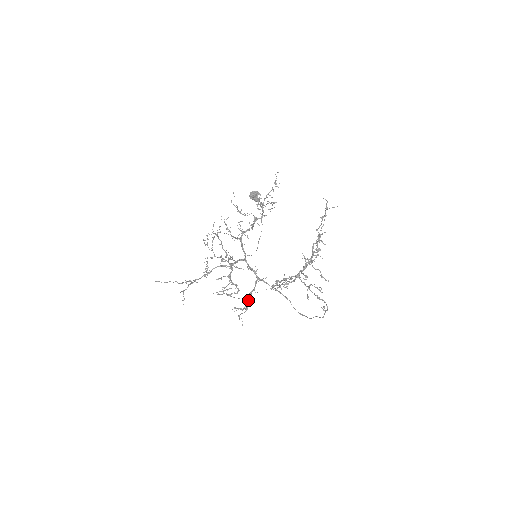
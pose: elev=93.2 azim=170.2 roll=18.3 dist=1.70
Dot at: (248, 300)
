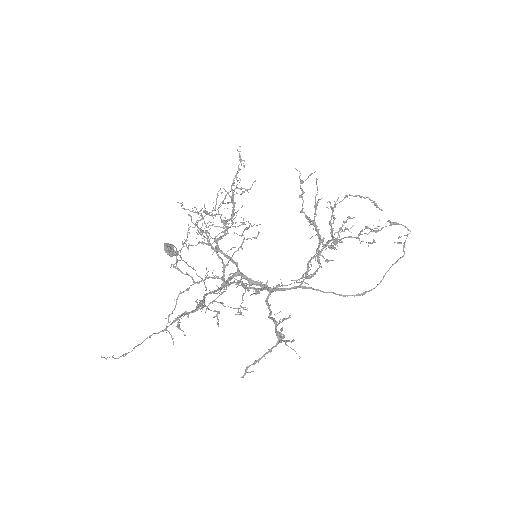
Dot at: occluded
